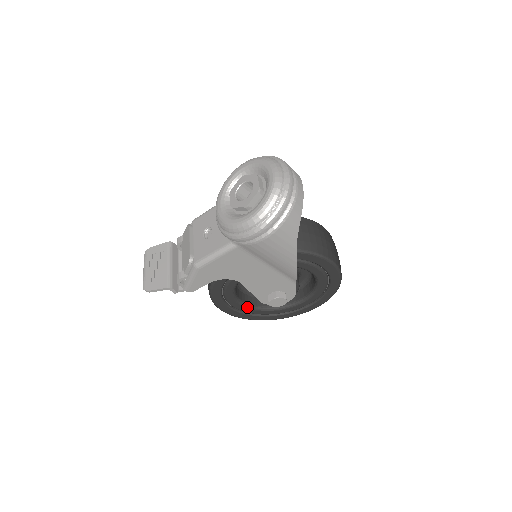
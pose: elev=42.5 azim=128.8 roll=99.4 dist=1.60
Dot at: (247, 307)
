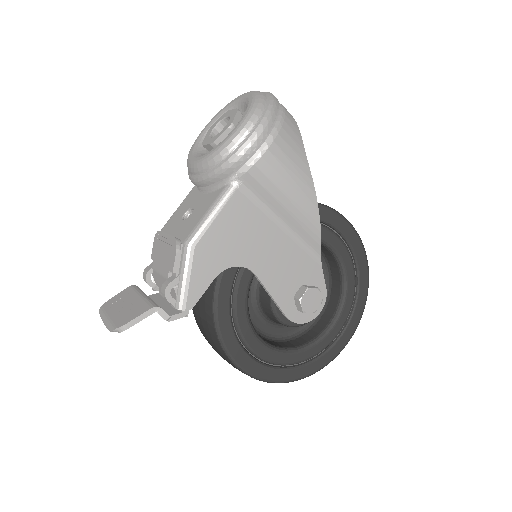
Dot at: (271, 349)
